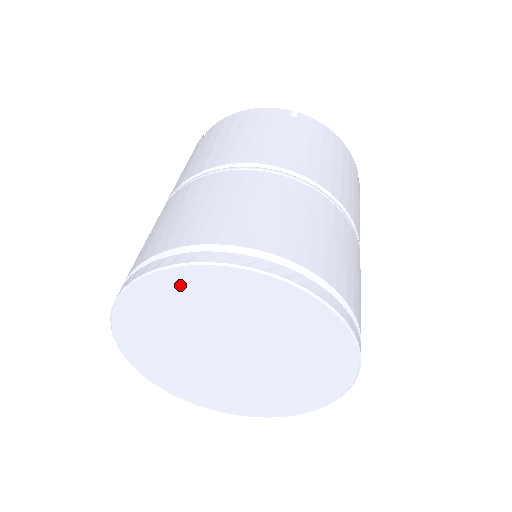
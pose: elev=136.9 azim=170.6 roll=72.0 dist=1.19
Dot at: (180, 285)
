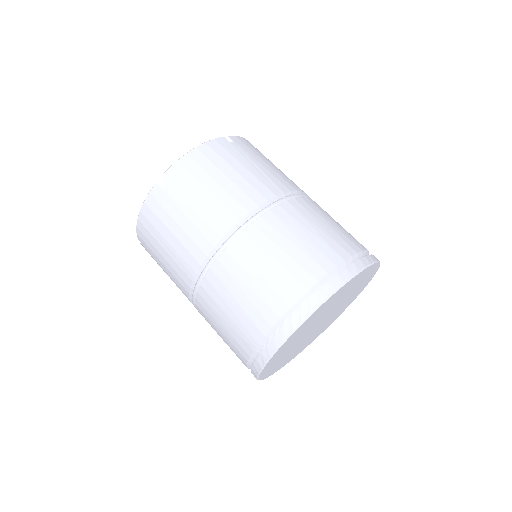
Dot at: (275, 358)
